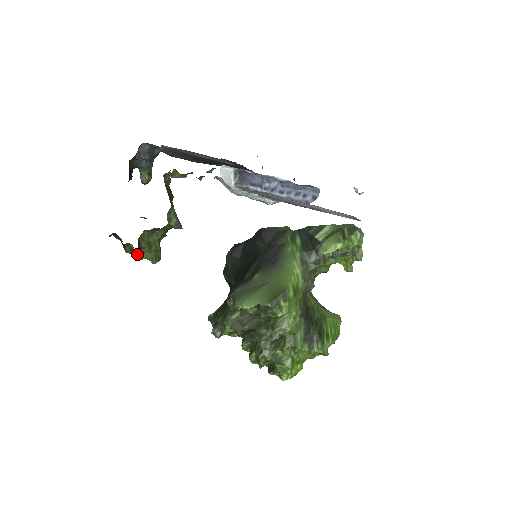
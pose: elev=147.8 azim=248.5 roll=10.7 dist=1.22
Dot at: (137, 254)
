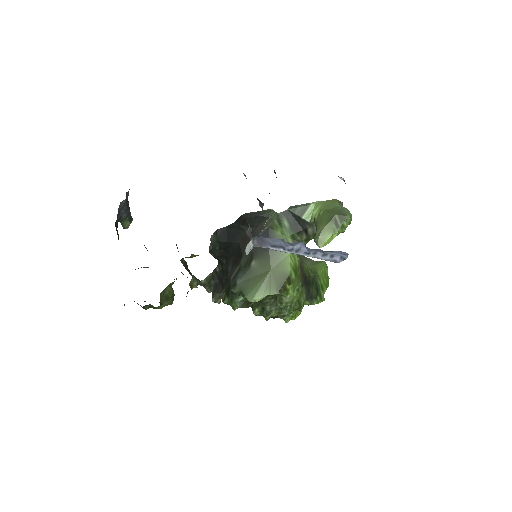
Dot at: (156, 307)
